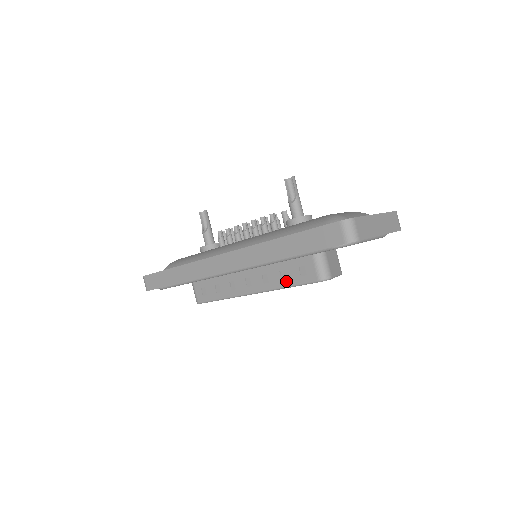
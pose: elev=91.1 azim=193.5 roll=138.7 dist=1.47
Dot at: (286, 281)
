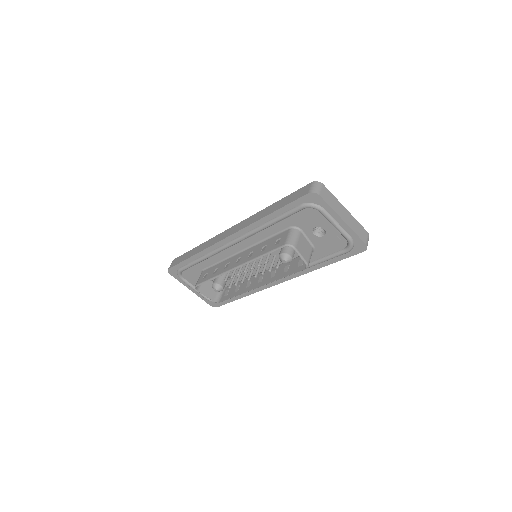
Dot at: (263, 251)
